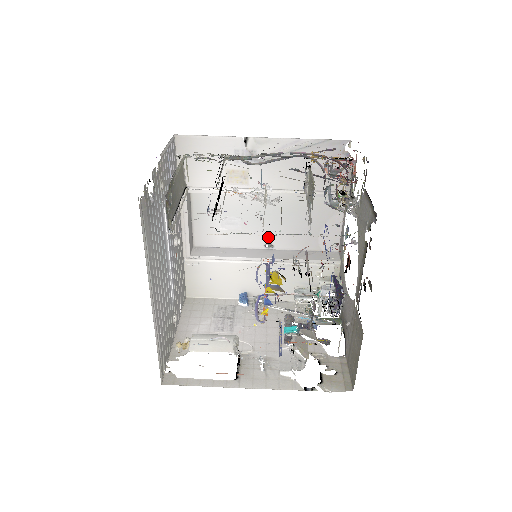
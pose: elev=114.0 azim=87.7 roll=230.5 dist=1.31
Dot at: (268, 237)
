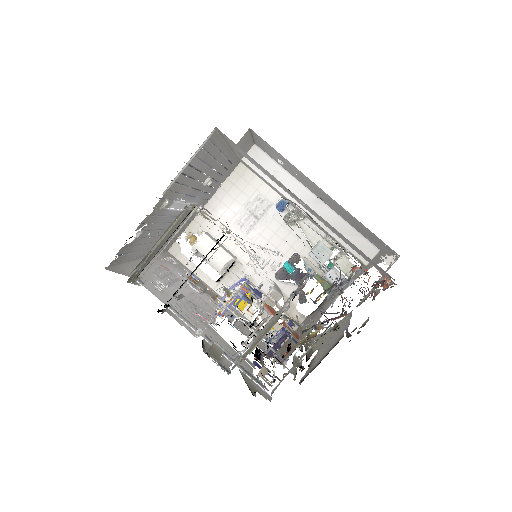
Dot at: (321, 197)
